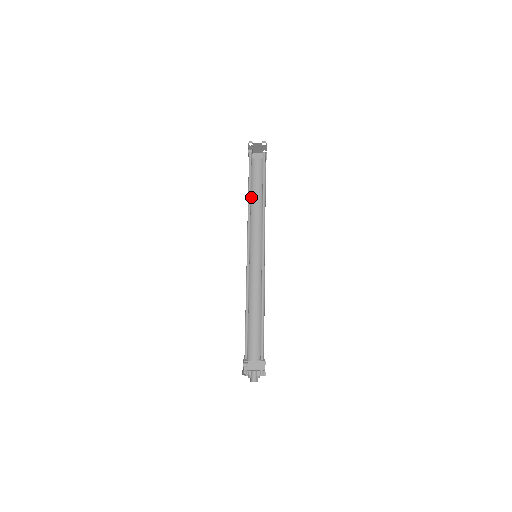
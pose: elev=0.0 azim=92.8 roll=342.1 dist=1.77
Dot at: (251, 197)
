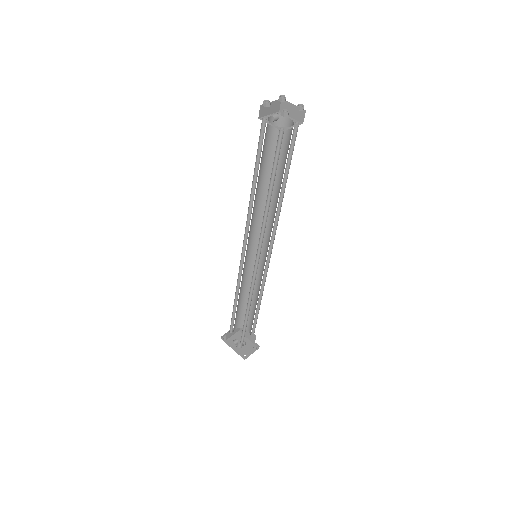
Dot at: (257, 184)
